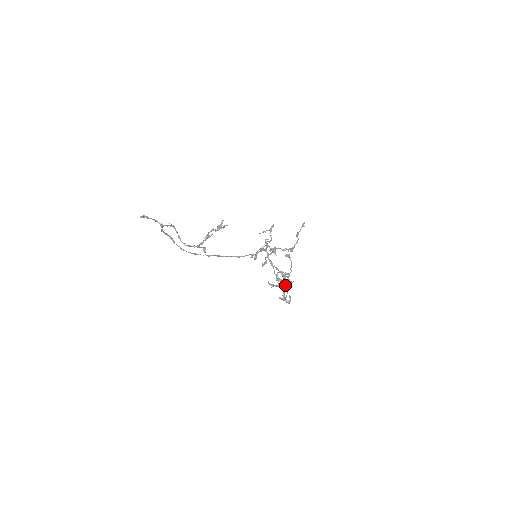
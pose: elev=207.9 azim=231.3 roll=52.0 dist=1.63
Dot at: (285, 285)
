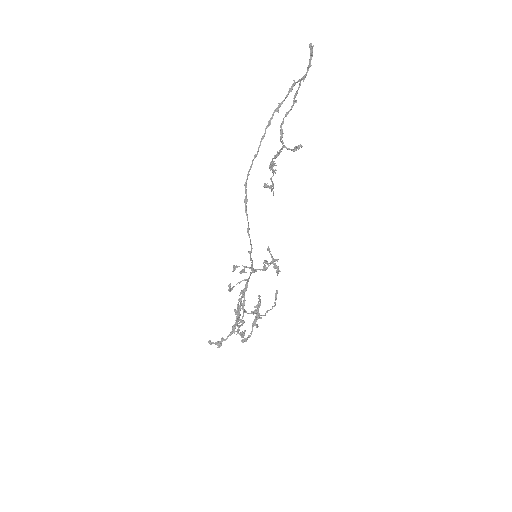
Dot at: (258, 315)
